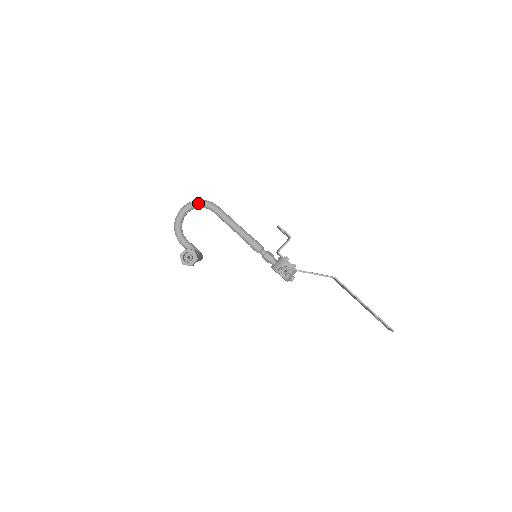
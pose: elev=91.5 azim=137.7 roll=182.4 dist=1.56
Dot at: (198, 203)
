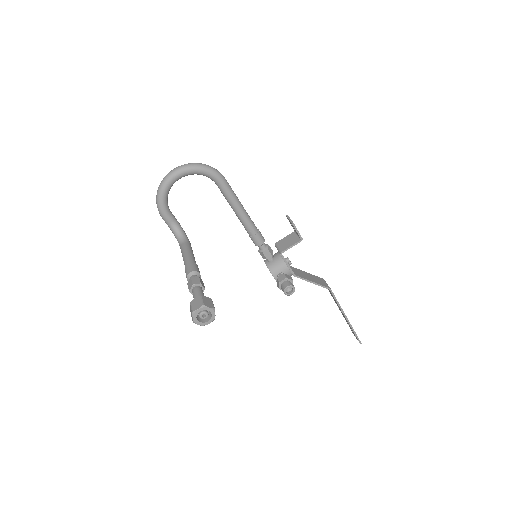
Dot at: (200, 170)
